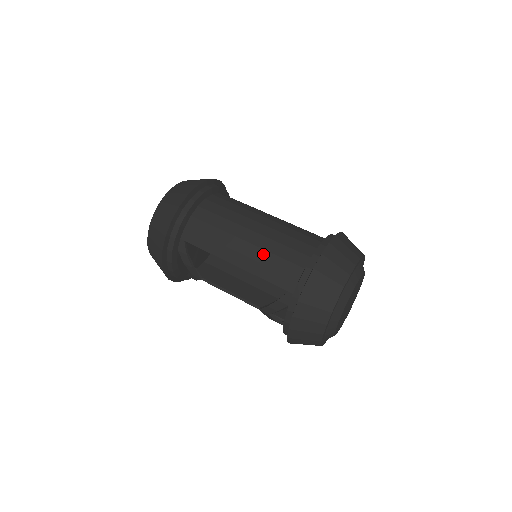
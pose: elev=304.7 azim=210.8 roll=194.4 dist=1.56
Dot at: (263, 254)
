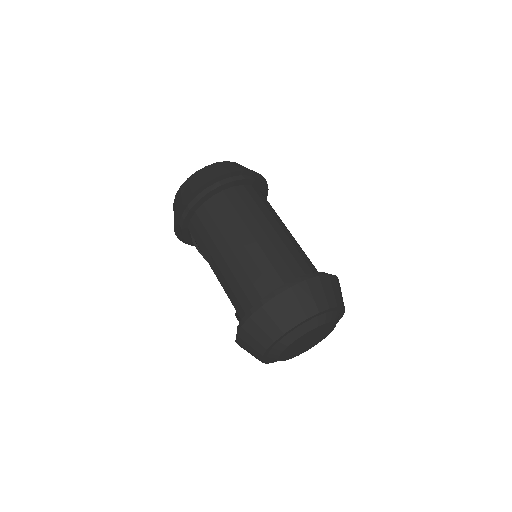
Dot at: (231, 276)
